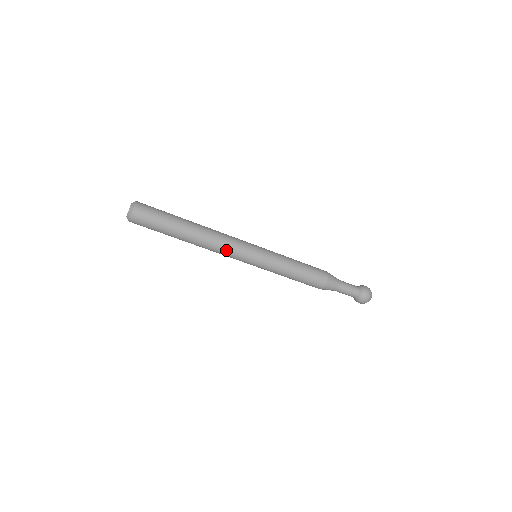
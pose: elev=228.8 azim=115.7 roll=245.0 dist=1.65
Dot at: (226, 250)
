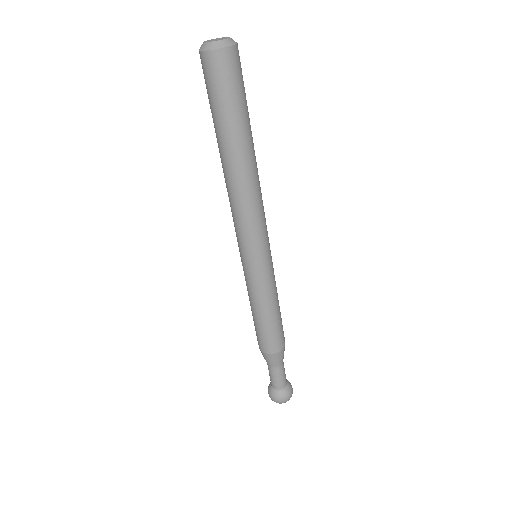
Dot at: (240, 218)
